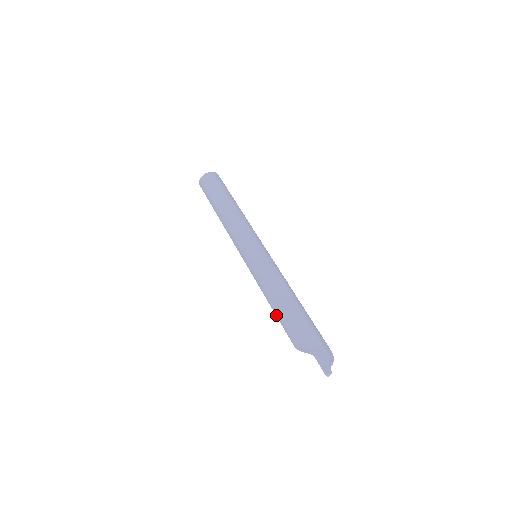
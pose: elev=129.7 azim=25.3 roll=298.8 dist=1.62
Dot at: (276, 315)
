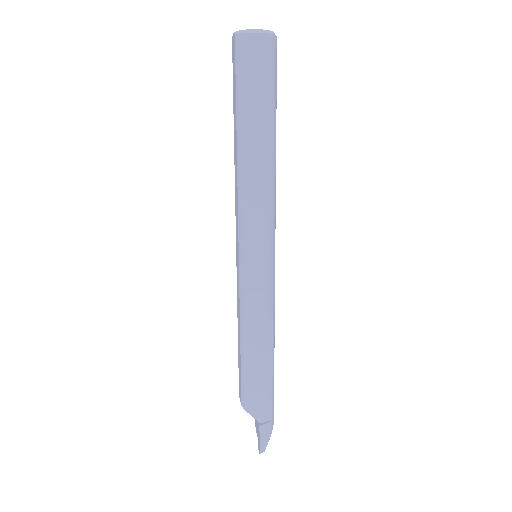
Dot at: (242, 361)
